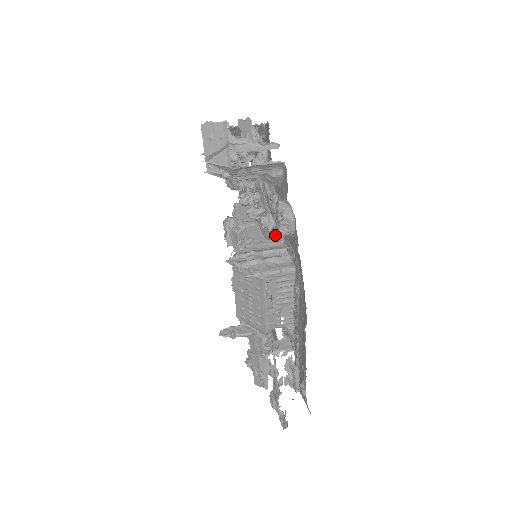
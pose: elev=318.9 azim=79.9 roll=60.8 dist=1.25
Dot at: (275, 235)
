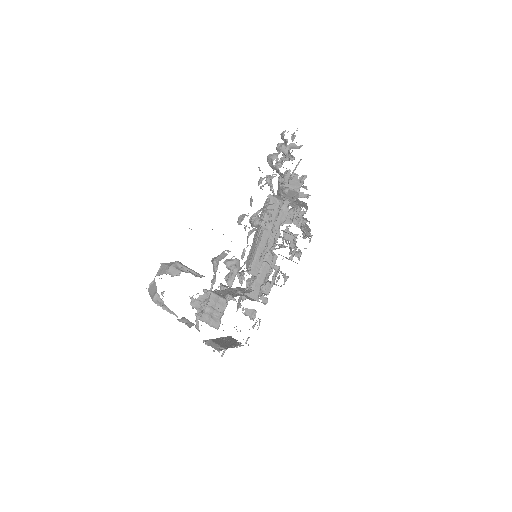
Dot at: occluded
